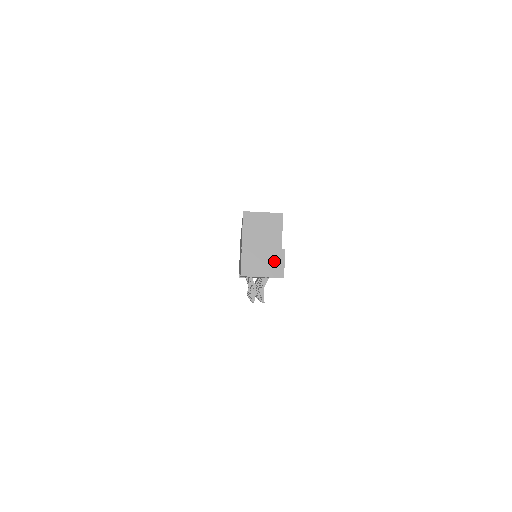
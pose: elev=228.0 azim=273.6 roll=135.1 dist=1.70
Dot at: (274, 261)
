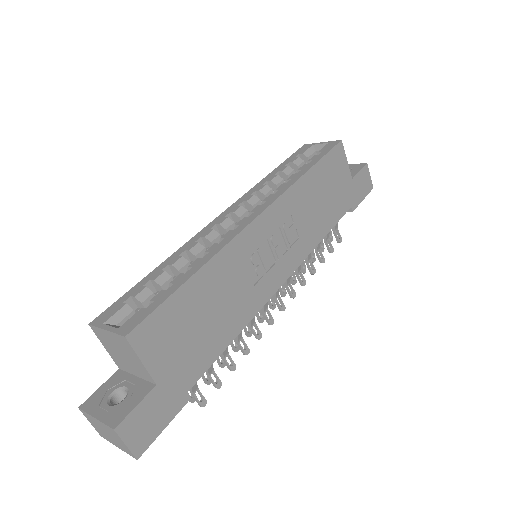
Dot at: (115, 437)
